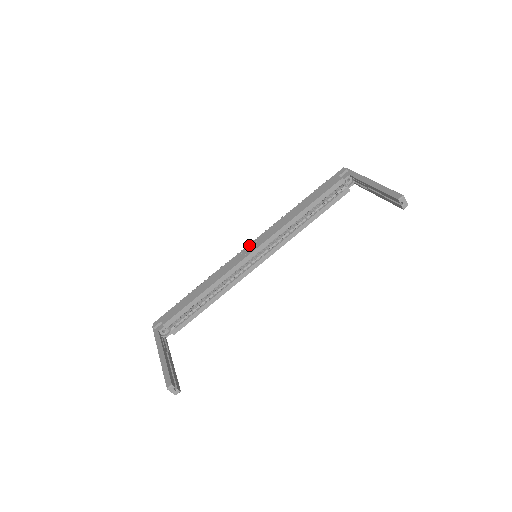
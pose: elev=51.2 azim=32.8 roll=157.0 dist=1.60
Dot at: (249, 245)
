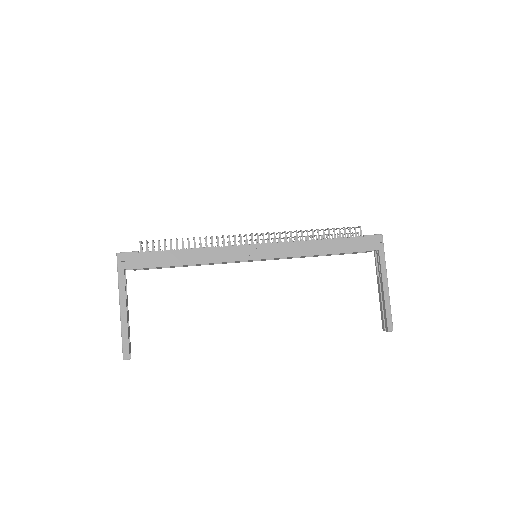
Dot at: (258, 245)
